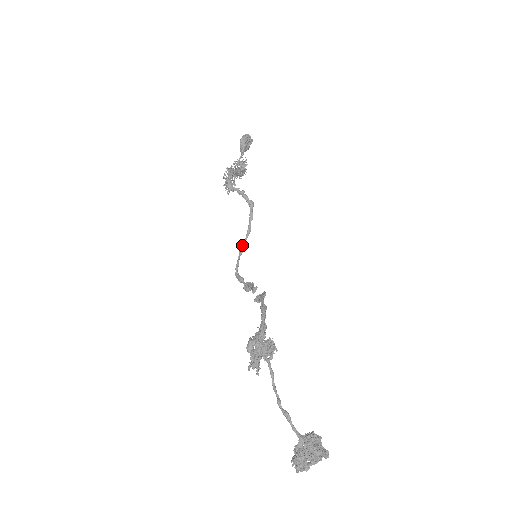
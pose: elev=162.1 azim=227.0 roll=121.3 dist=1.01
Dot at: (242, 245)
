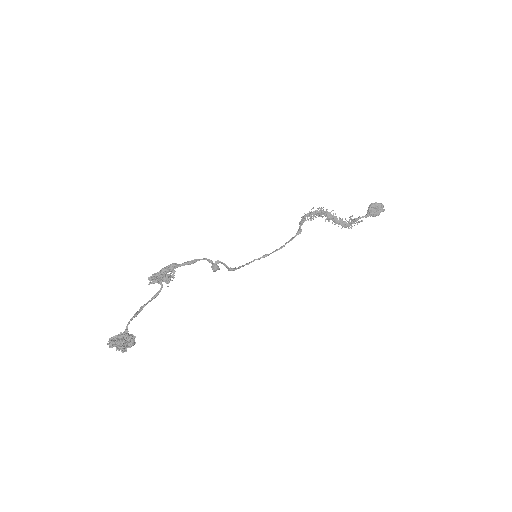
Dot at: (270, 253)
